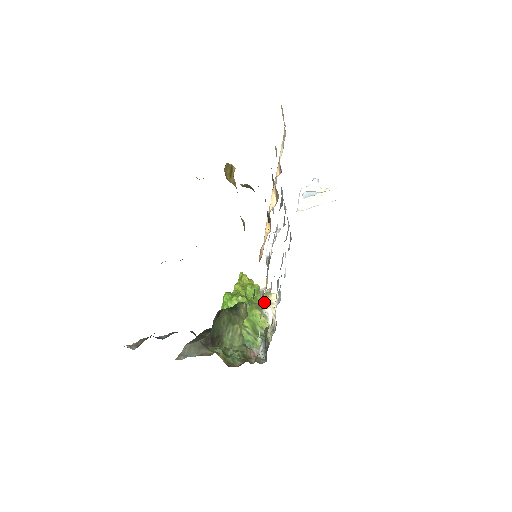
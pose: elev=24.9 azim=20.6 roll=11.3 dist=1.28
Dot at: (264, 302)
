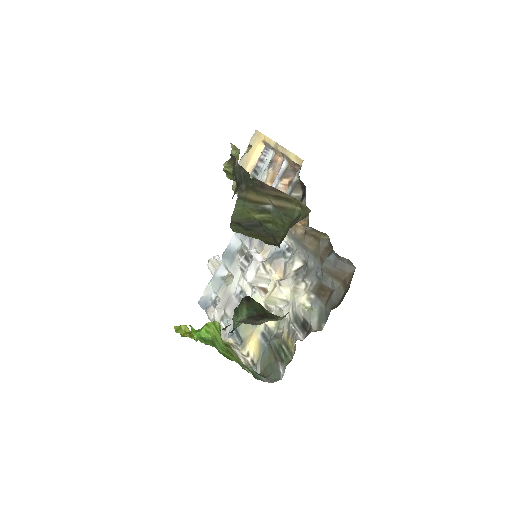
Dot at: (227, 342)
